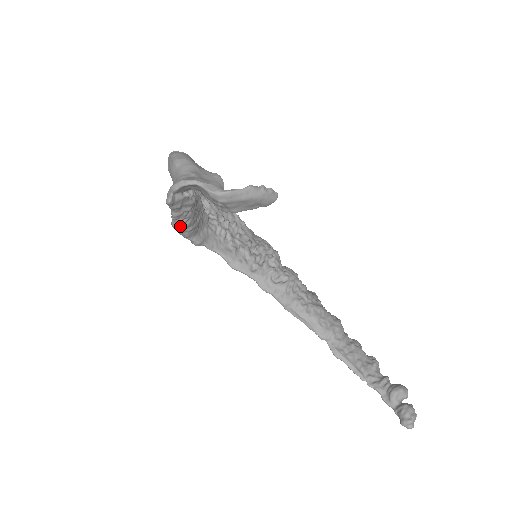
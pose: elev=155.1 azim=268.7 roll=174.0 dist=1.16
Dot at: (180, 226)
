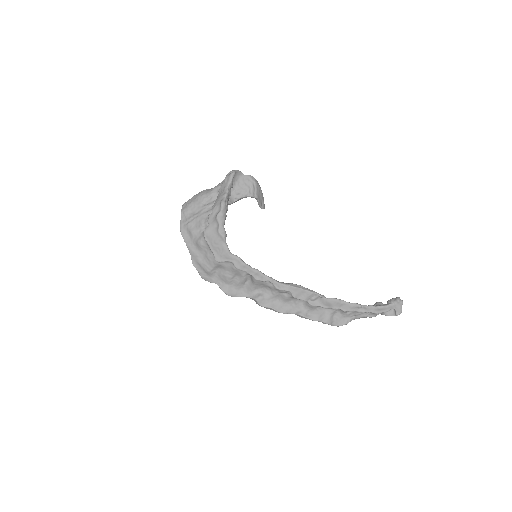
Dot at: (226, 205)
